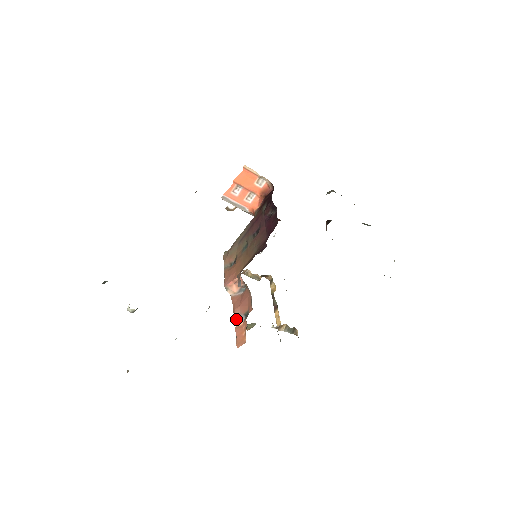
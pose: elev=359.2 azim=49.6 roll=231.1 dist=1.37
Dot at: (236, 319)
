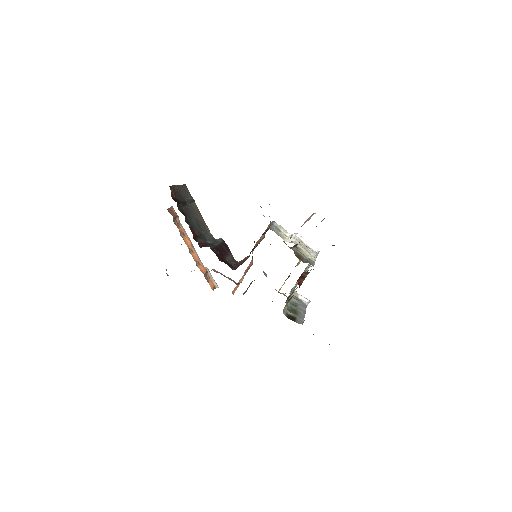
Dot at: (243, 275)
